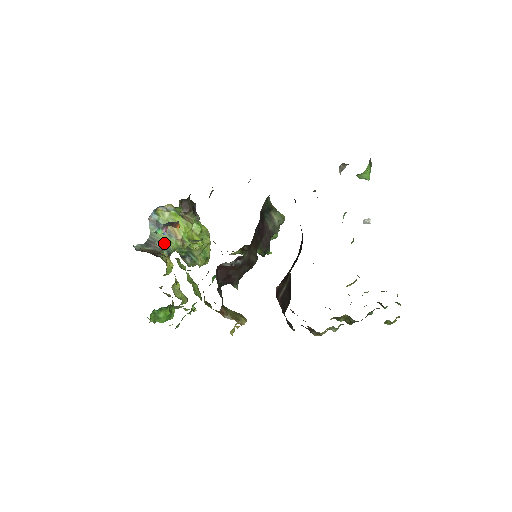
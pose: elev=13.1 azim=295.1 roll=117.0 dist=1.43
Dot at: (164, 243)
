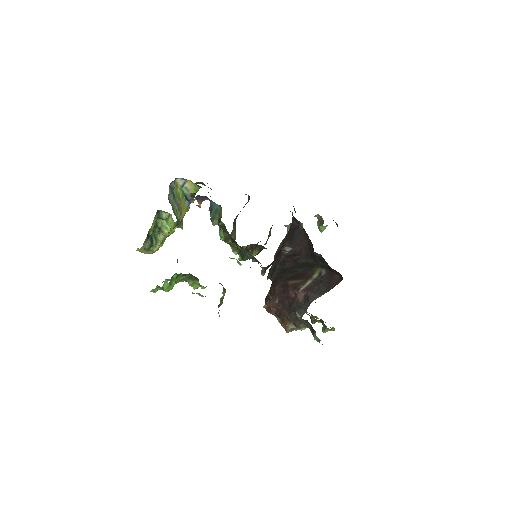
Dot at: (176, 213)
